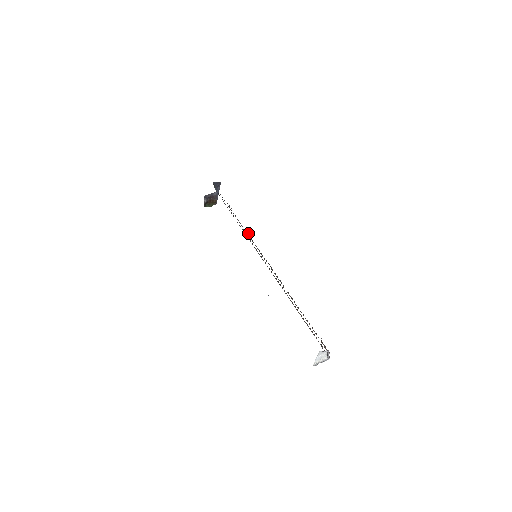
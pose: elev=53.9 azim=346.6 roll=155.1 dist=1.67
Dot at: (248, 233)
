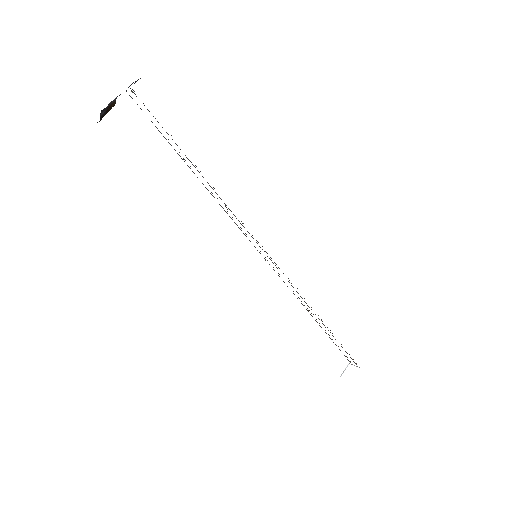
Dot at: occluded
